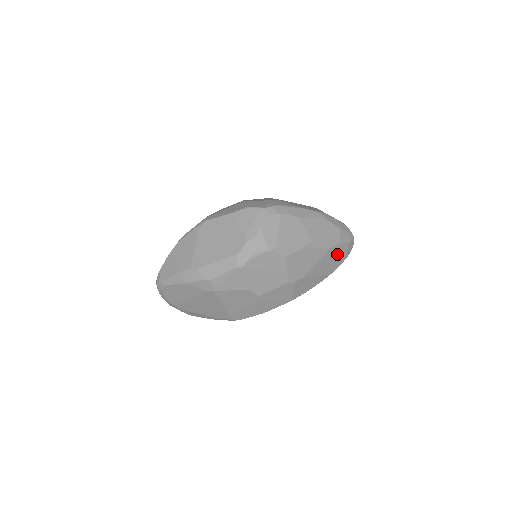
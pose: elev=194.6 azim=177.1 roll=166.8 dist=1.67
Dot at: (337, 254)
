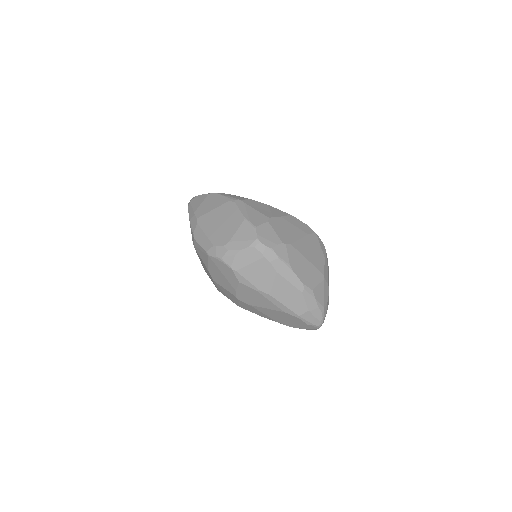
Dot at: (292, 320)
